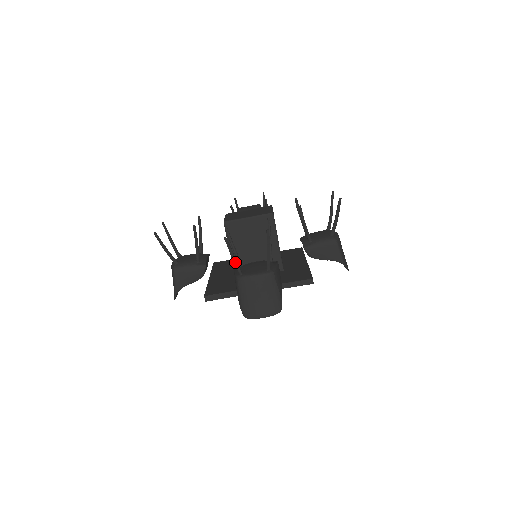
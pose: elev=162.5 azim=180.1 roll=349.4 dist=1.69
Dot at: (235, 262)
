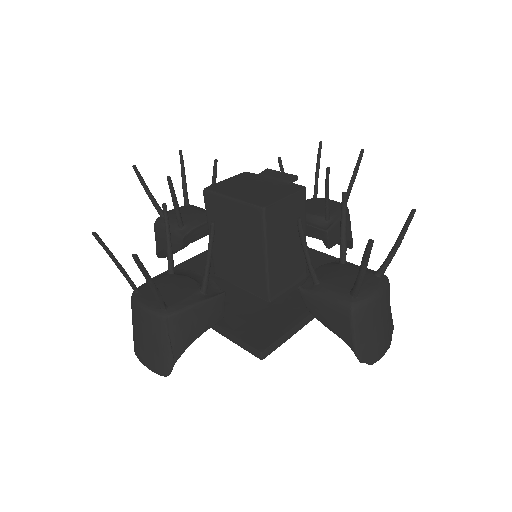
Dot at: (121, 272)
